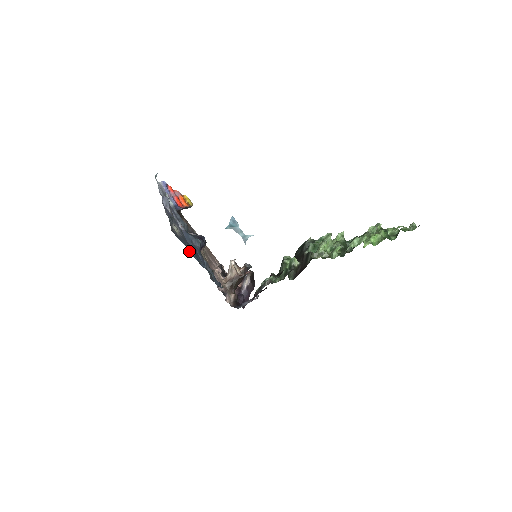
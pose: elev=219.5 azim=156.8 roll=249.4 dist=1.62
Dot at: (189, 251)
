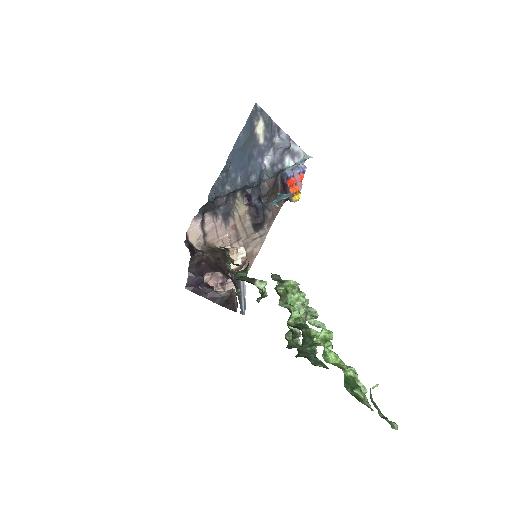
Dot at: (241, 136)
